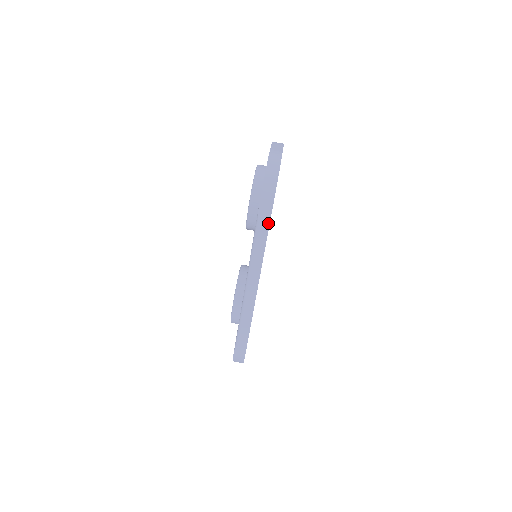
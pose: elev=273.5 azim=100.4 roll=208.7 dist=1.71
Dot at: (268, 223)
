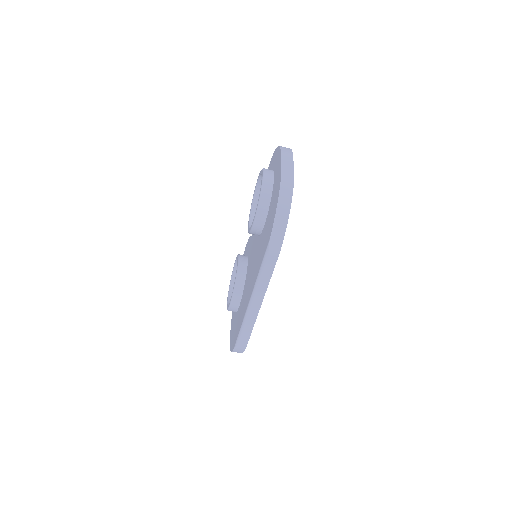
Dot at: (278, 252)
